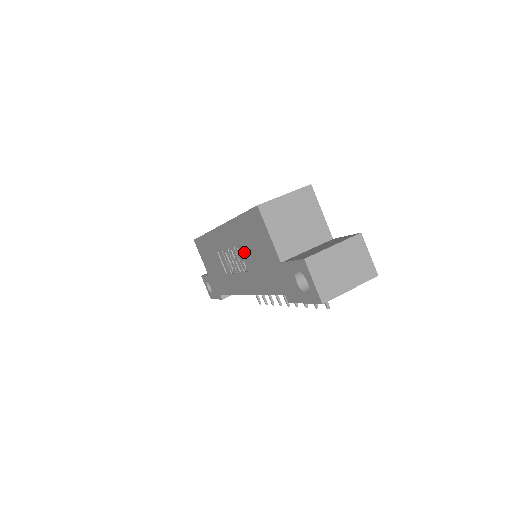
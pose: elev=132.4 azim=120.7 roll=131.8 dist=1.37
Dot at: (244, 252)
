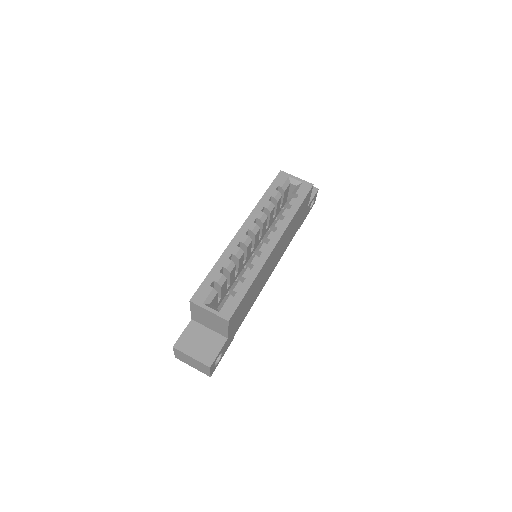
Dot at: occluded
